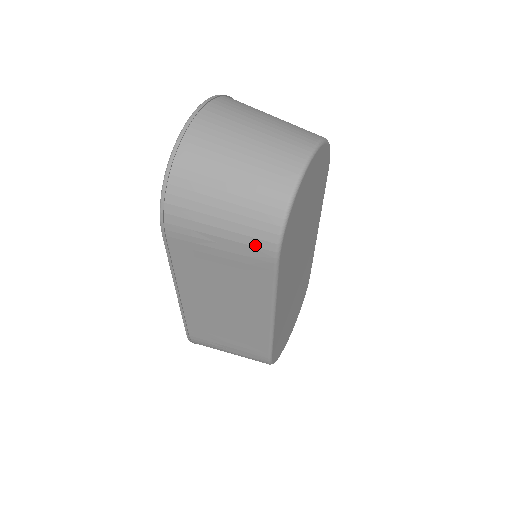
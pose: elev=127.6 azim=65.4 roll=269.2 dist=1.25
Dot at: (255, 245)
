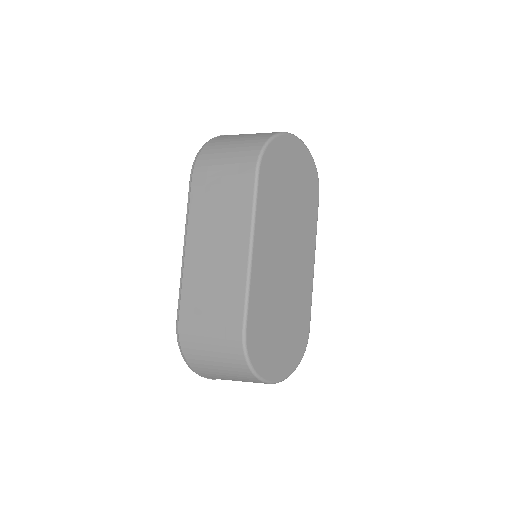
Dot at: (245, 162)
